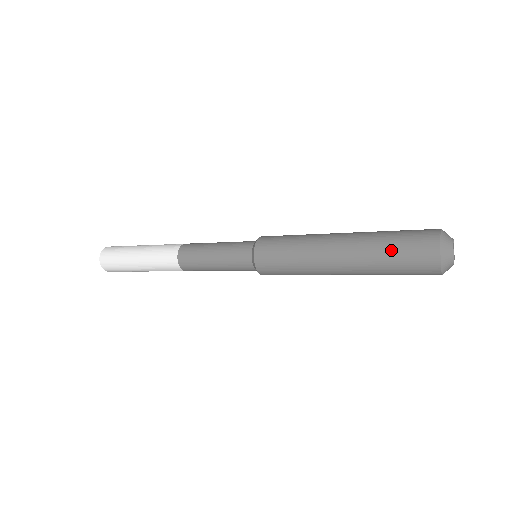
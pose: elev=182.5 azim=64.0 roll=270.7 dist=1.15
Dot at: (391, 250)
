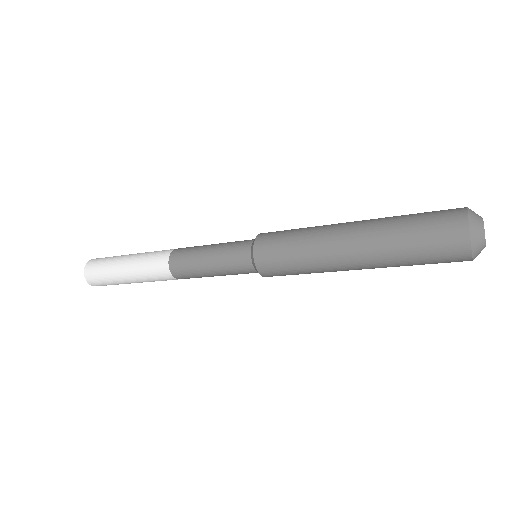
Dot at: (413, 253)
